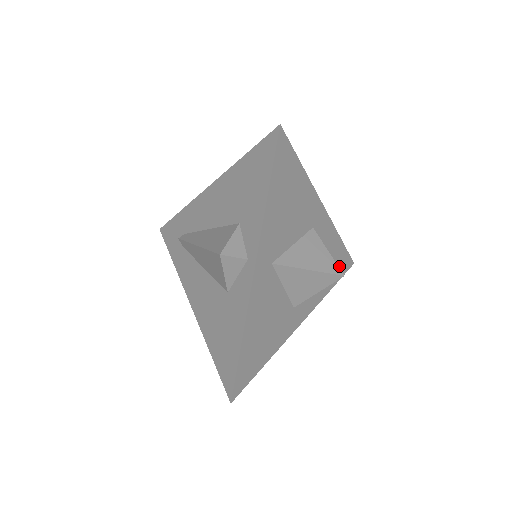
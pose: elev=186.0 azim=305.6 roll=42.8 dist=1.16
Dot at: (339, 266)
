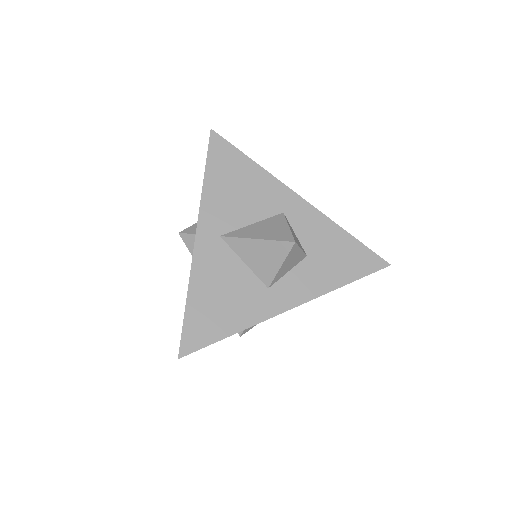
Dot at: (354, 262)
